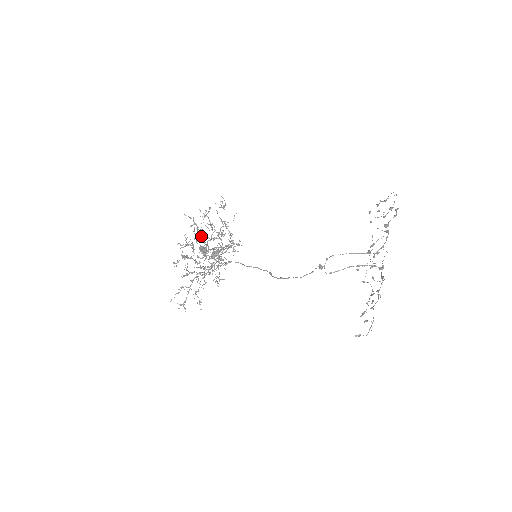
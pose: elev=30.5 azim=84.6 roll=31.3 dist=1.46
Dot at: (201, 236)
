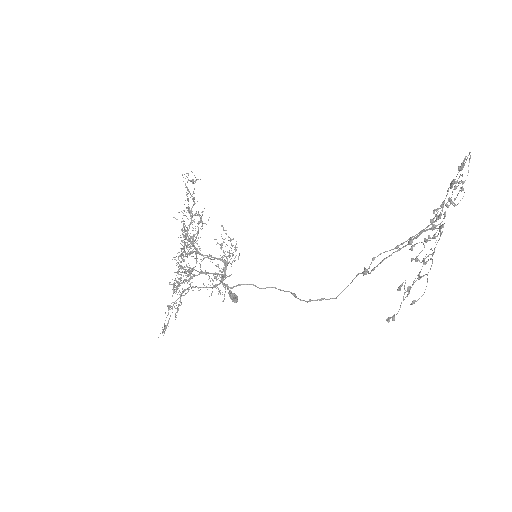
Dot at: (185, 233)
